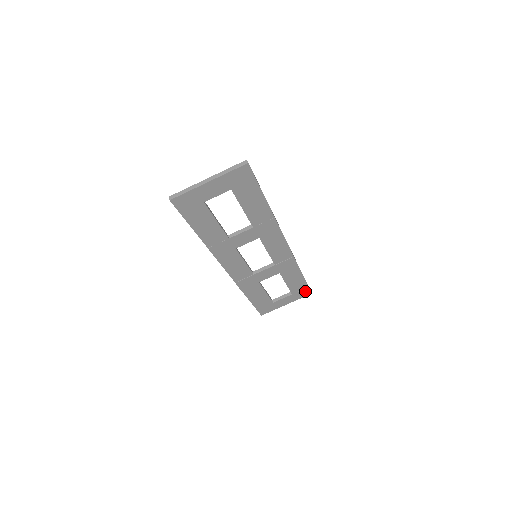
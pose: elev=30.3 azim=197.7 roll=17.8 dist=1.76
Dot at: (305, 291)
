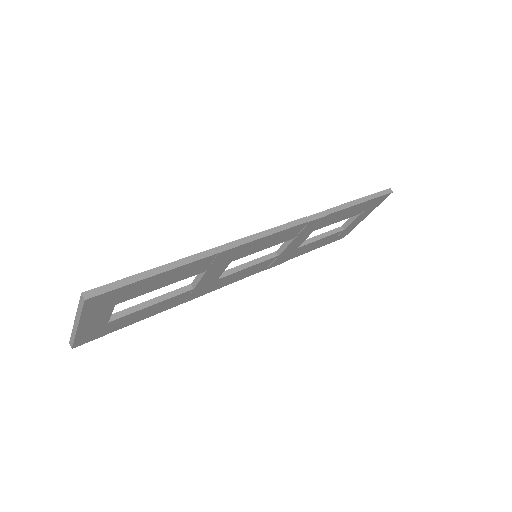
Dot at: (378, 199)
